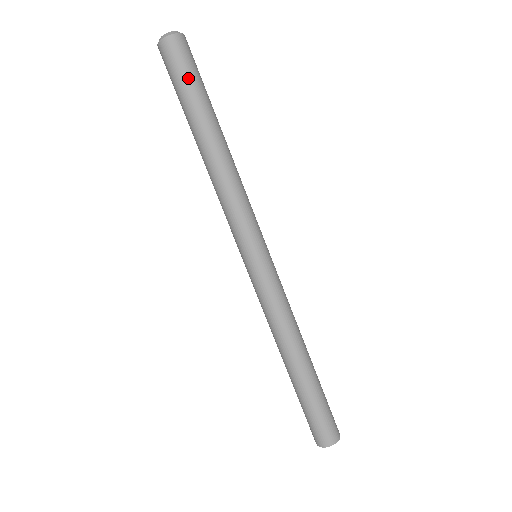
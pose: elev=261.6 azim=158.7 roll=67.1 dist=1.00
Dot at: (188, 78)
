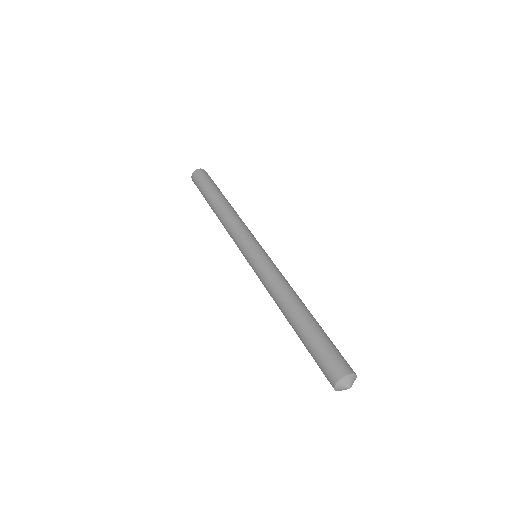
Dot at: (212, 181)
